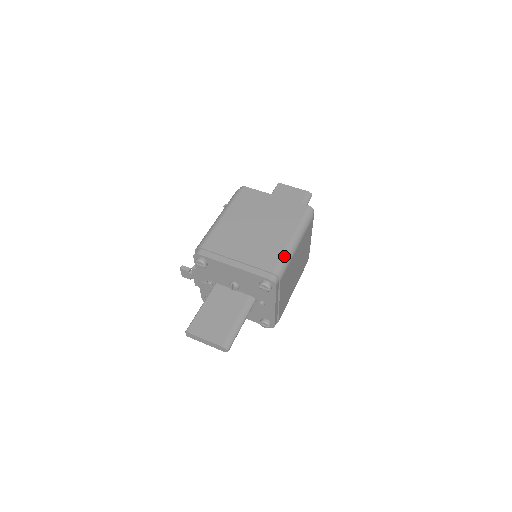
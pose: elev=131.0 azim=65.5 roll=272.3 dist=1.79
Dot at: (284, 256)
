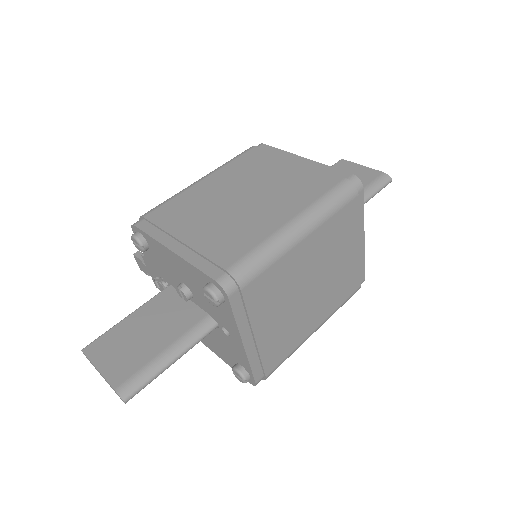
Dot at: (264, 246)
